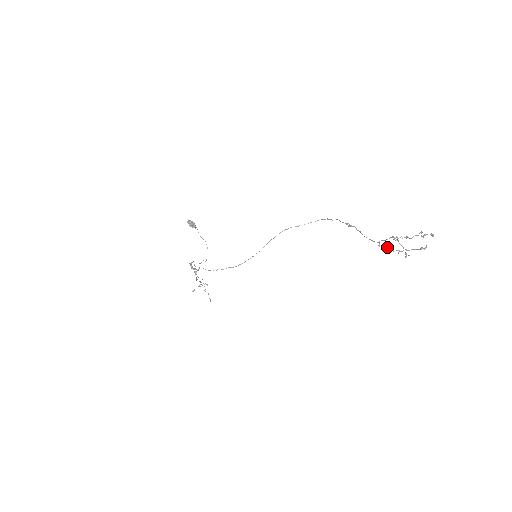
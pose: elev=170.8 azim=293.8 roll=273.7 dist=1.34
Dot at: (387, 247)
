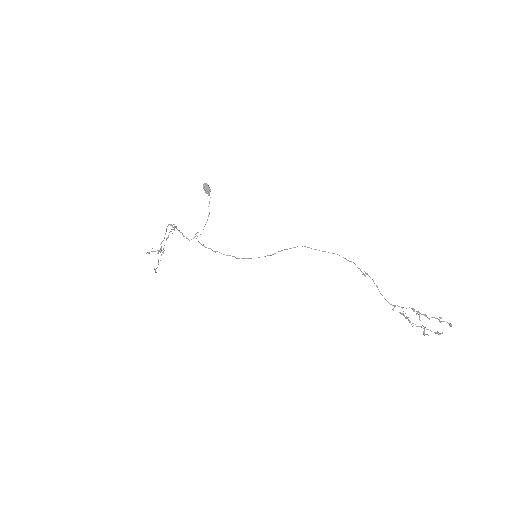
Dot at: occluded
